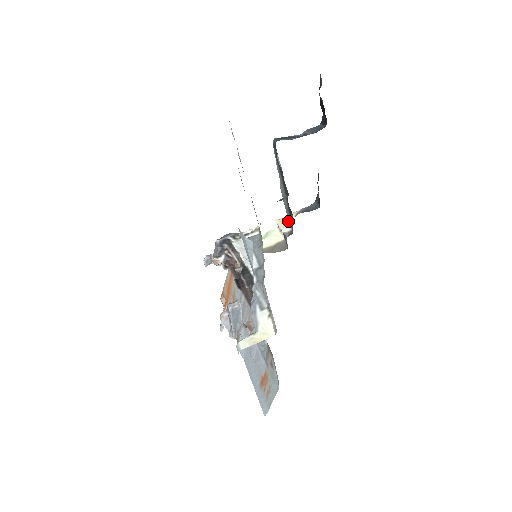
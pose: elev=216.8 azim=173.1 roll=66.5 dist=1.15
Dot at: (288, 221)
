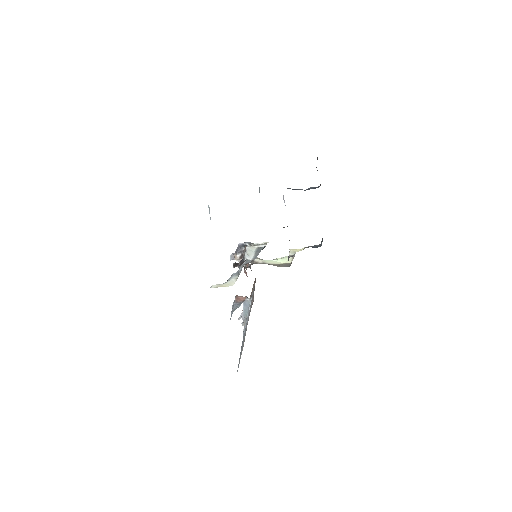
Dot at: (297, 251)
